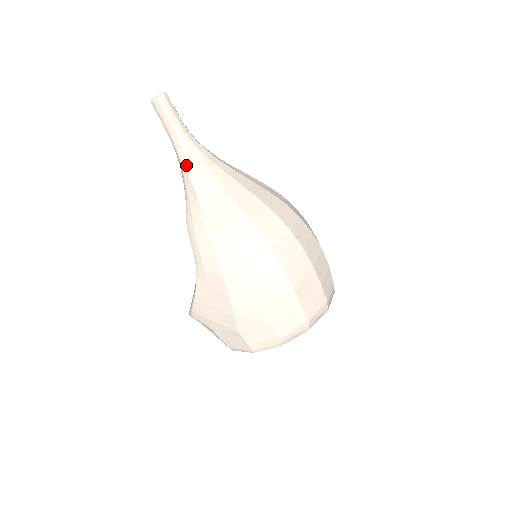
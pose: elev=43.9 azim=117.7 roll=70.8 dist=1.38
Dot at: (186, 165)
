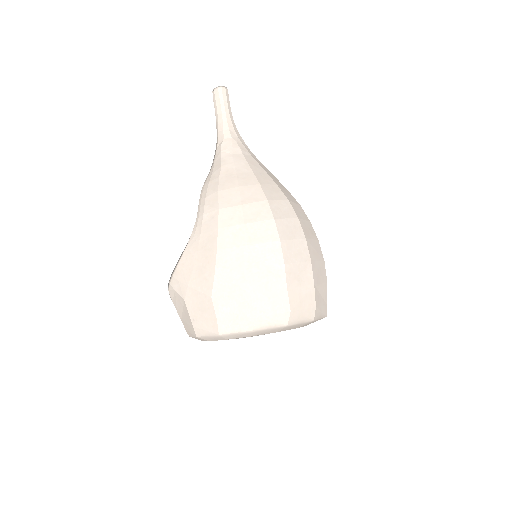
Dot at: (222, 142)
